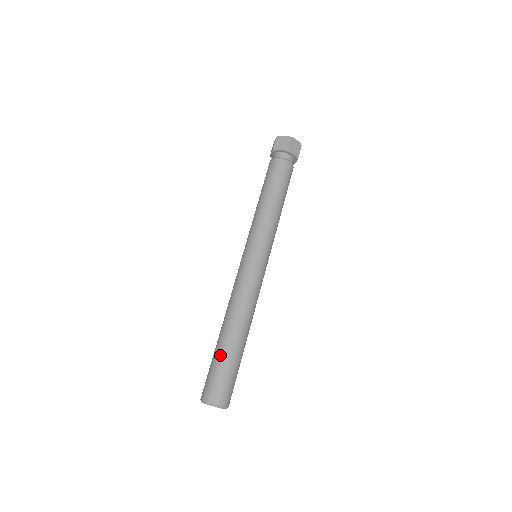
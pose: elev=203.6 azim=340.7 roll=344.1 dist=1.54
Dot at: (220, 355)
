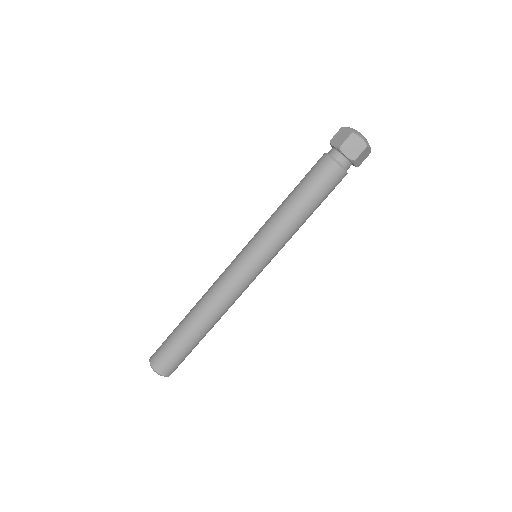
Dot at: (175, 331)
